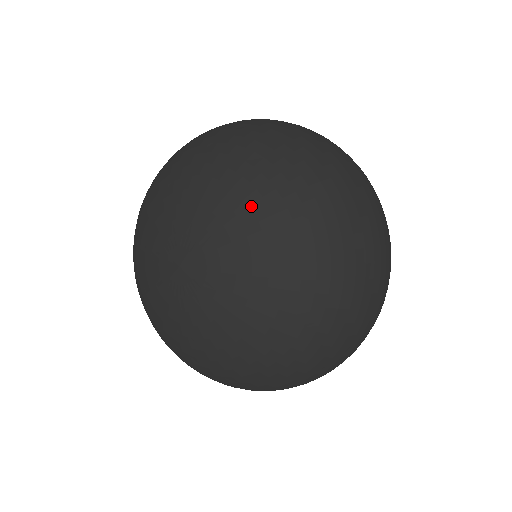
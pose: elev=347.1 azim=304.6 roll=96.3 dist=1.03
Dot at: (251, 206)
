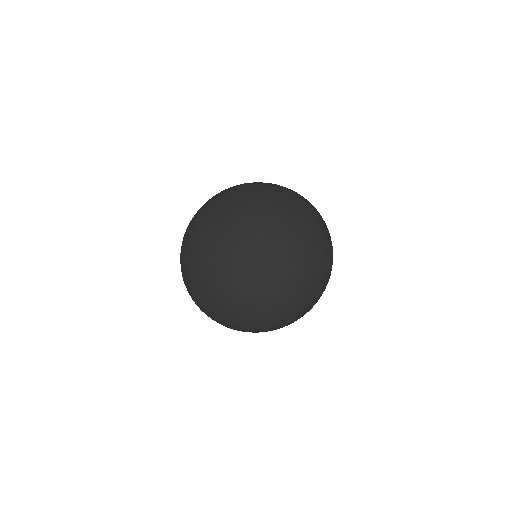
Dot at: (282, 205)
